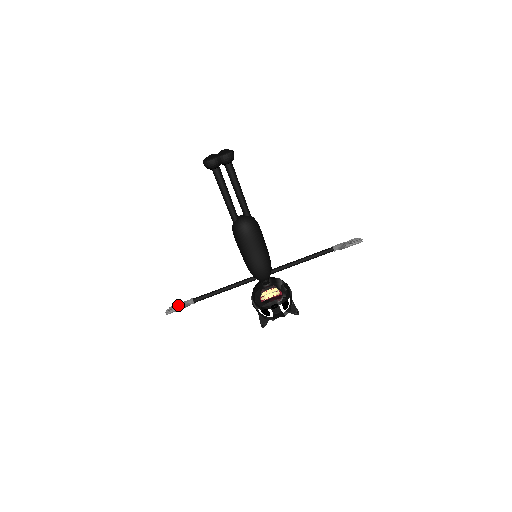
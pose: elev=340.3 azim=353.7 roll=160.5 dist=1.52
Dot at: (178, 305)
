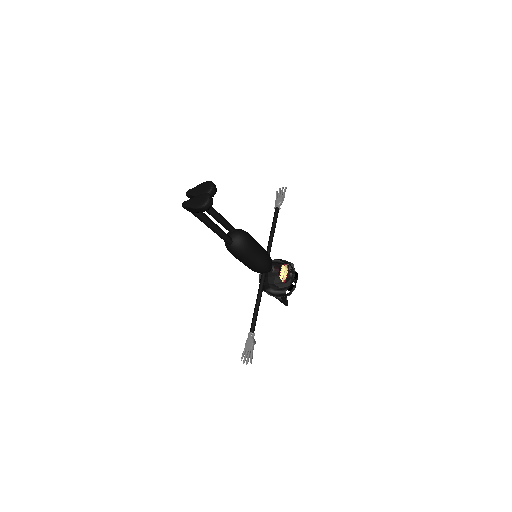
Dot at: occluded
